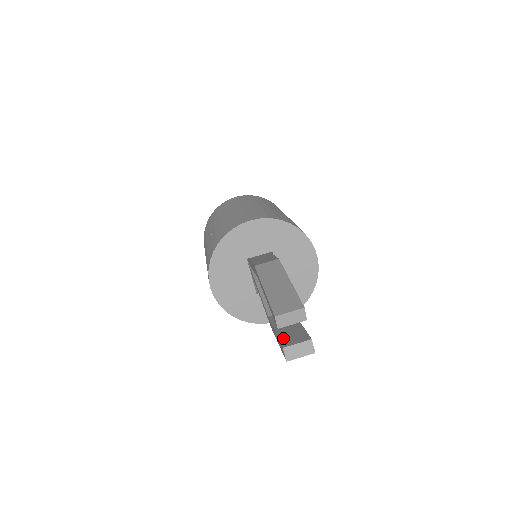
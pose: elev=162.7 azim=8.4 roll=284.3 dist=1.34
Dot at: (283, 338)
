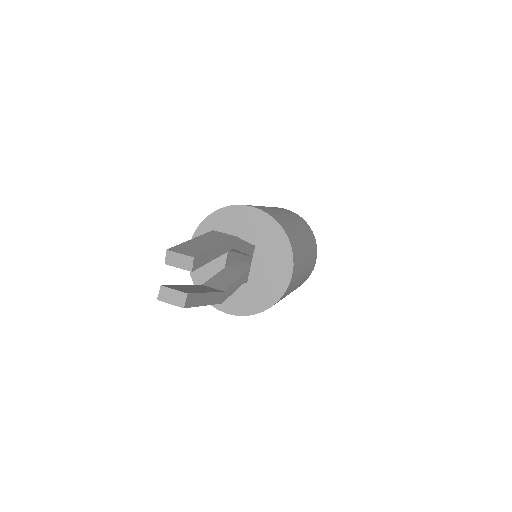
Dot at: (175, 286)
